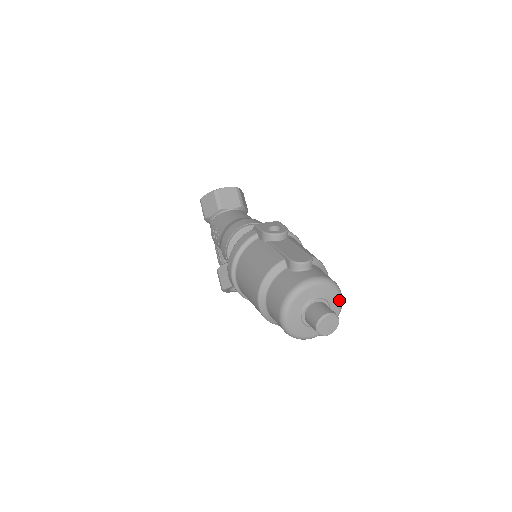
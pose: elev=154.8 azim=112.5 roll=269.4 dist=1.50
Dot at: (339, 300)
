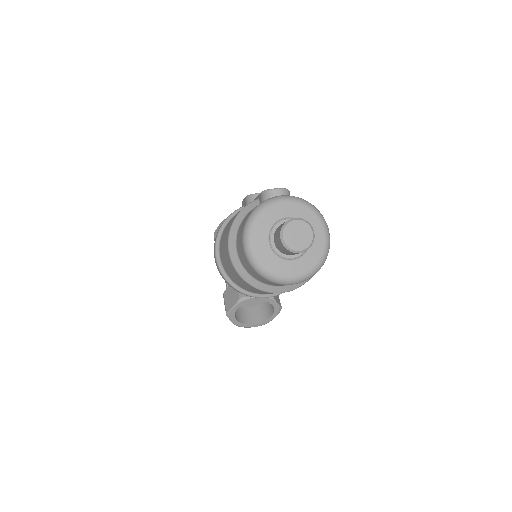
Dot at: (322, 228)
